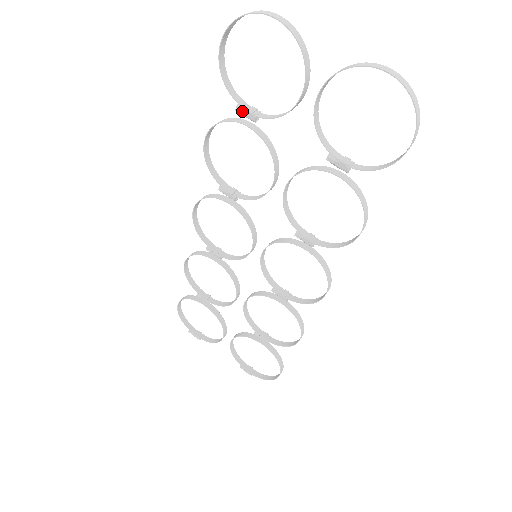
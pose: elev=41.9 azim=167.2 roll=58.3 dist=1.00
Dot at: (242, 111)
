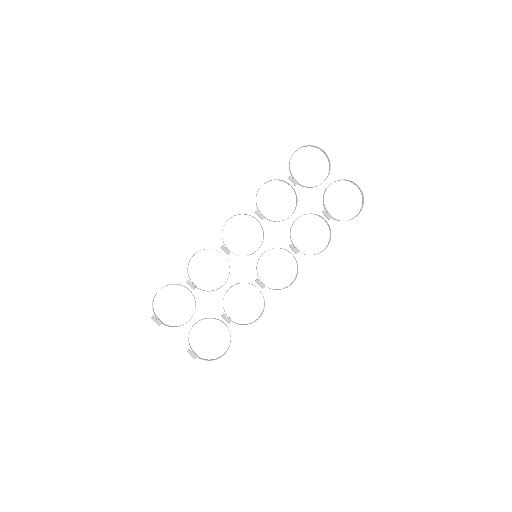
Dot at: (292, 179)
